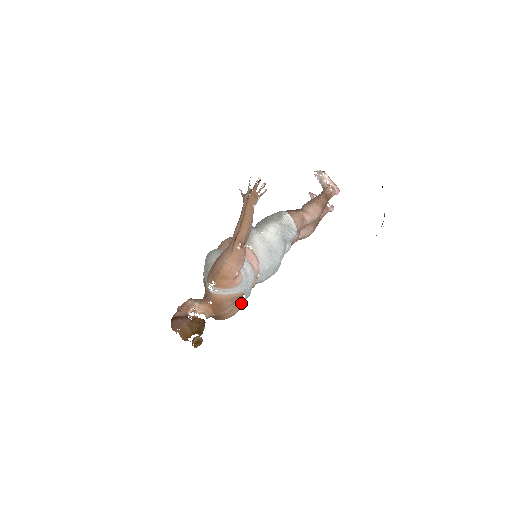
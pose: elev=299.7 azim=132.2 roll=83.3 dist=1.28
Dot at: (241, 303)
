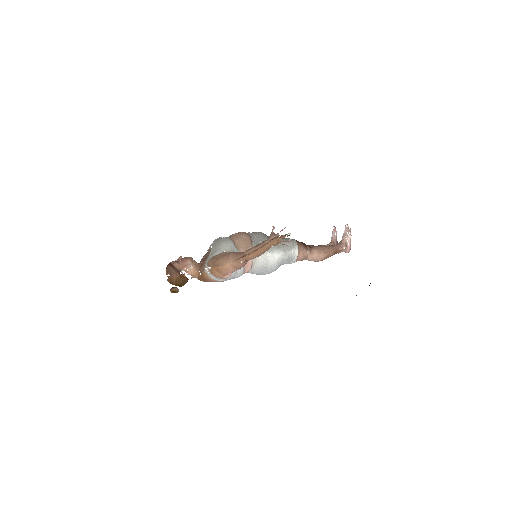
Dot at: occluded
